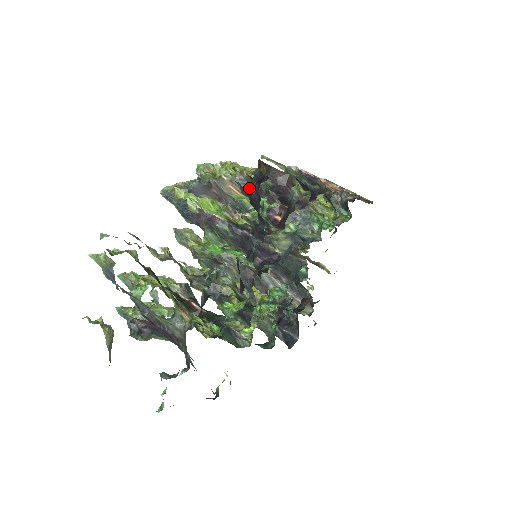
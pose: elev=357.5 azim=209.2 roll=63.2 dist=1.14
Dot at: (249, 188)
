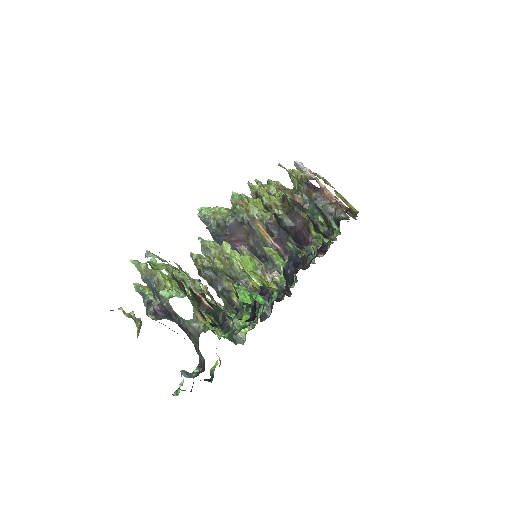
Dot at: (274, 230)
